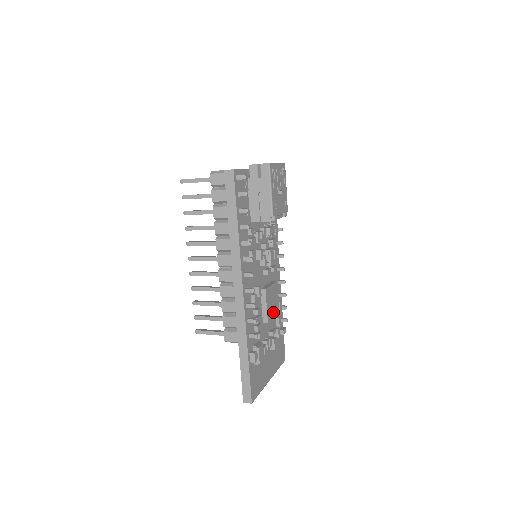
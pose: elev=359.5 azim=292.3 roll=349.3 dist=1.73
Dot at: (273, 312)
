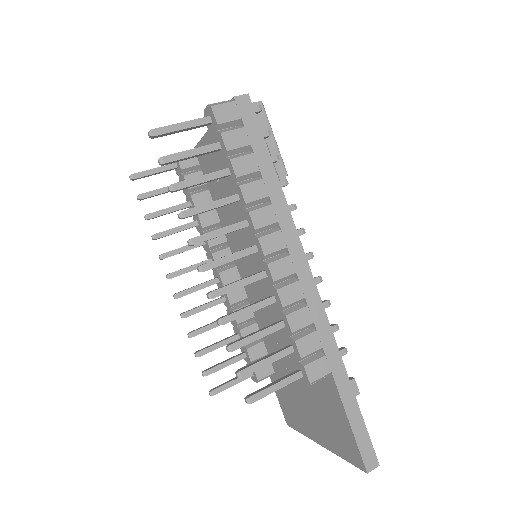
Dot at: occluded
